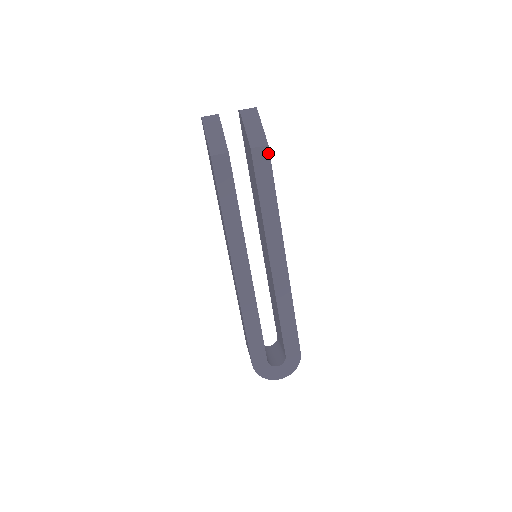
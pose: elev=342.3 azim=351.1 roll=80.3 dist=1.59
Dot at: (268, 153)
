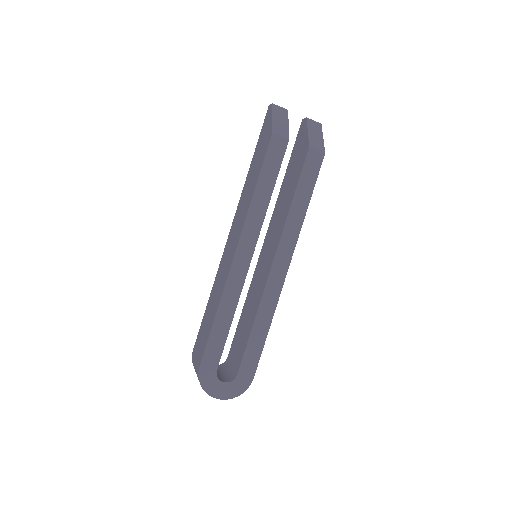
Dot at: (321, 160)
